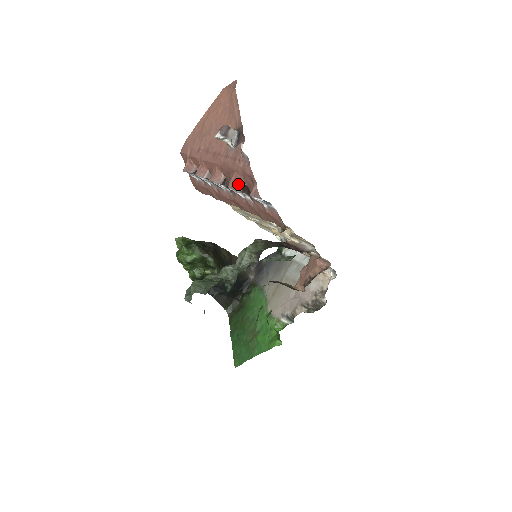
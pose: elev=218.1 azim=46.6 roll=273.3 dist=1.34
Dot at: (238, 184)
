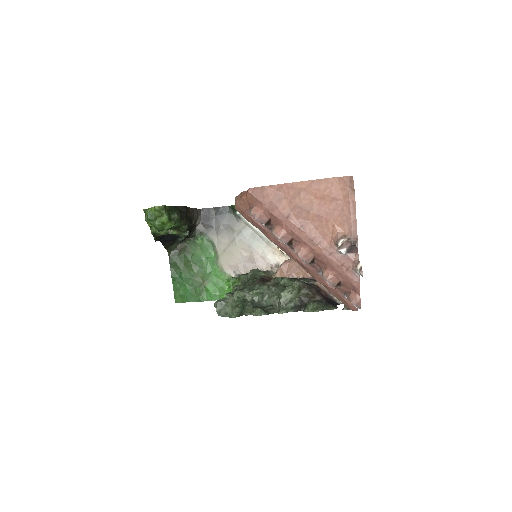
Dot at: (336, 282)
